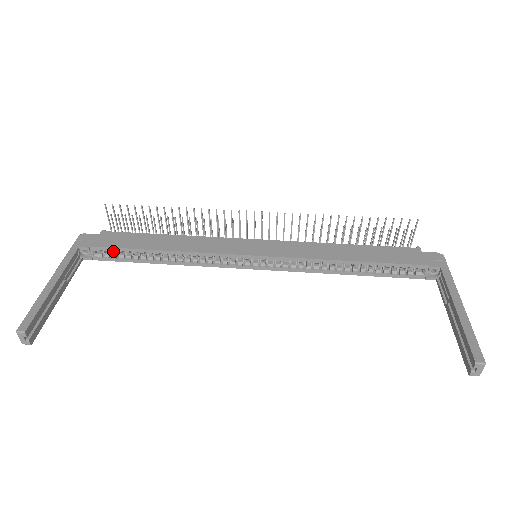
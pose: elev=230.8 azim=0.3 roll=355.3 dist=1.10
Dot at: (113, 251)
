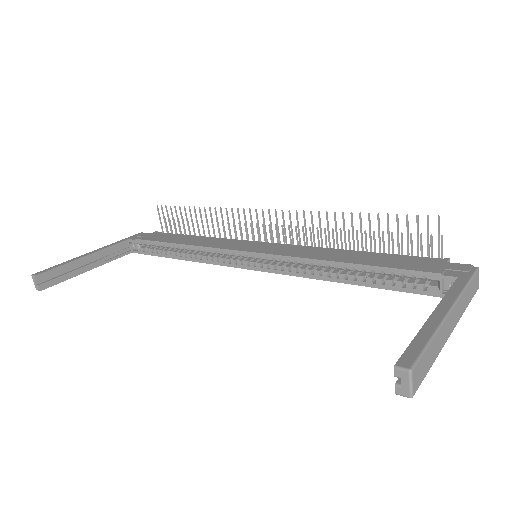
Dot at: (149, 244)
